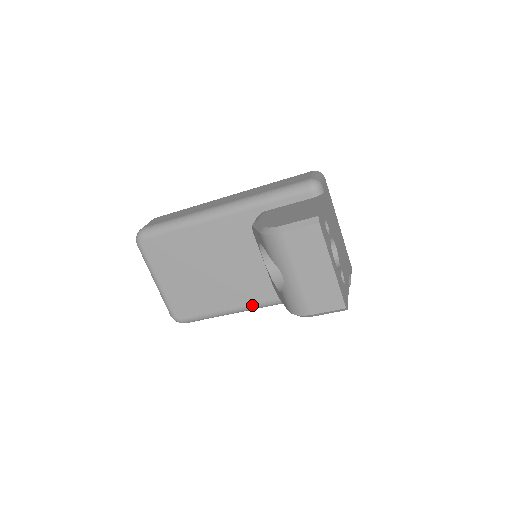
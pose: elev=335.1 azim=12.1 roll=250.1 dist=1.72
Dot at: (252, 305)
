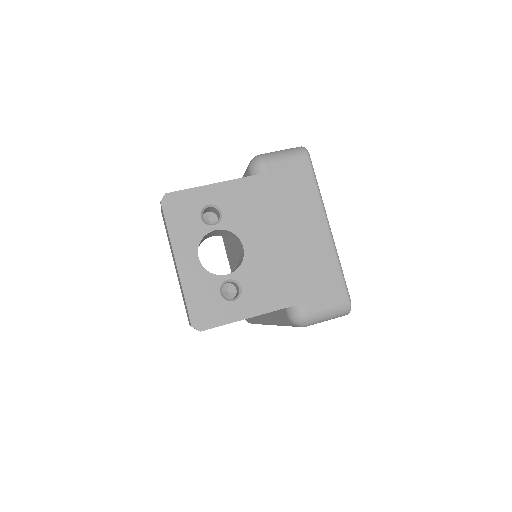
Dot at: (260, 317)
